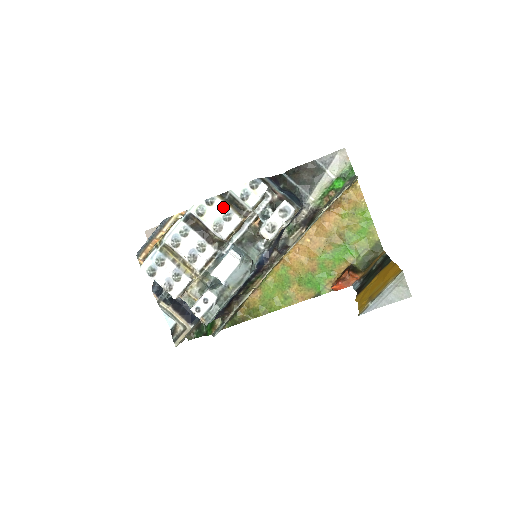
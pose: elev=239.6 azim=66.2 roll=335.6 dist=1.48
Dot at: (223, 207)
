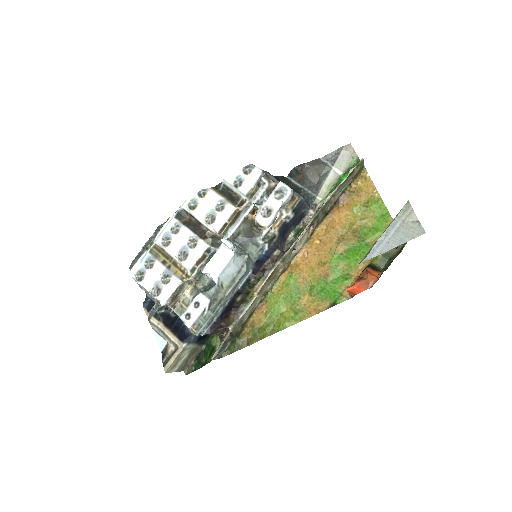
Dot at: (216, 198)
